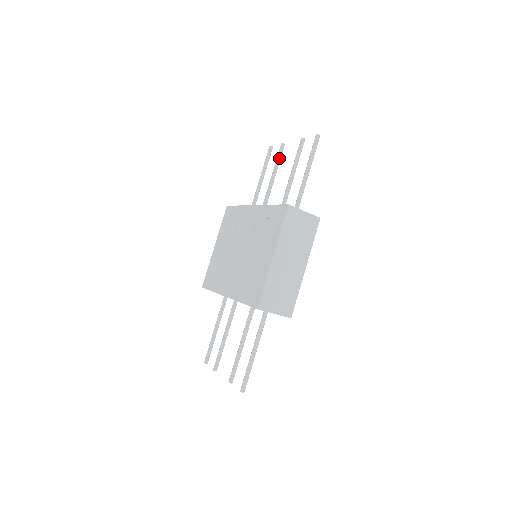
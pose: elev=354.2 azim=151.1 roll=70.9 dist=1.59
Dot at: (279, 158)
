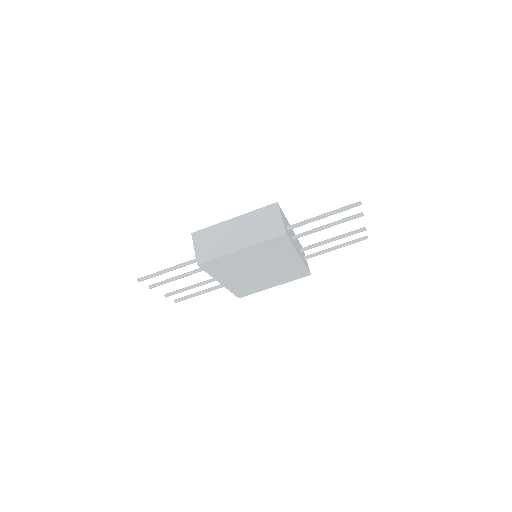
Dot at: (351, 232)
